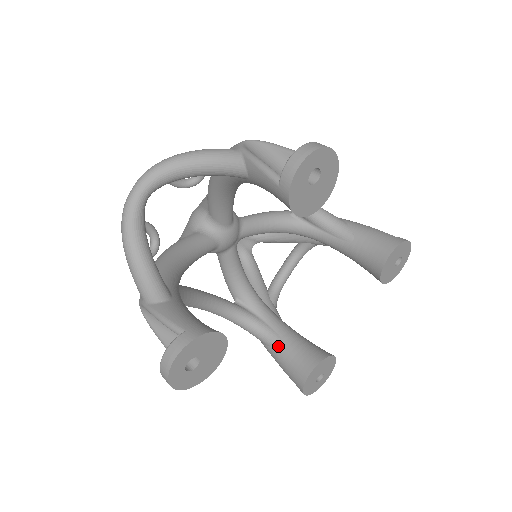
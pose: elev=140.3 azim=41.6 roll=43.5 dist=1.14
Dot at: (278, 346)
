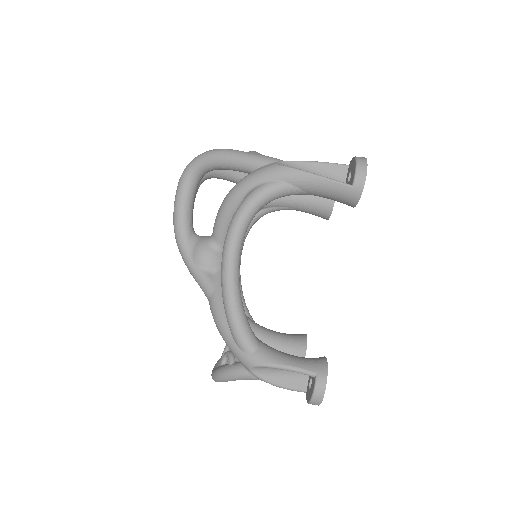
Dot at: occluded
